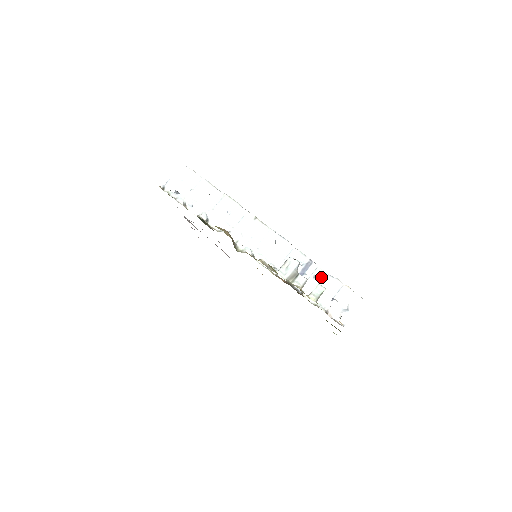
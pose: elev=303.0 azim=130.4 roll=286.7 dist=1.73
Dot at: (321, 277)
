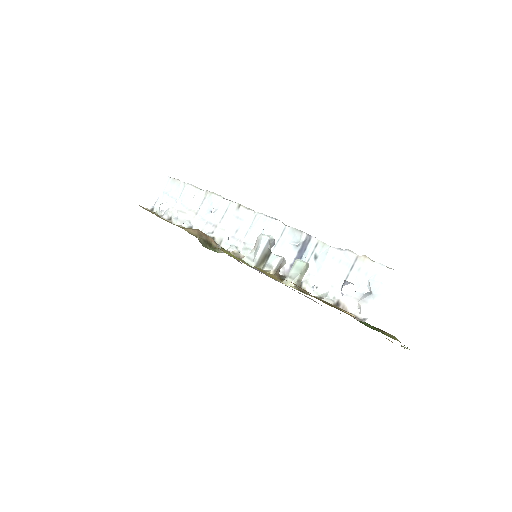
Dot at: (324, 254)
